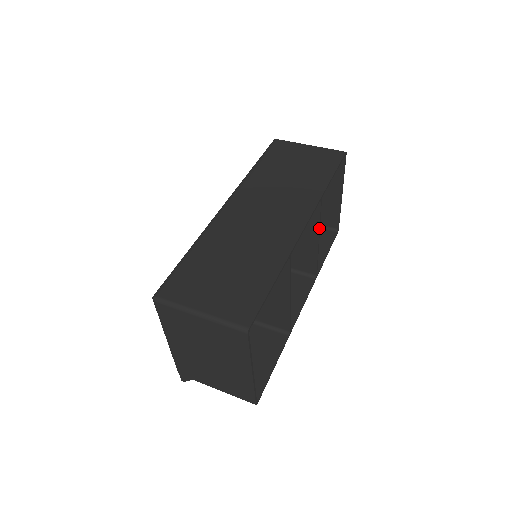
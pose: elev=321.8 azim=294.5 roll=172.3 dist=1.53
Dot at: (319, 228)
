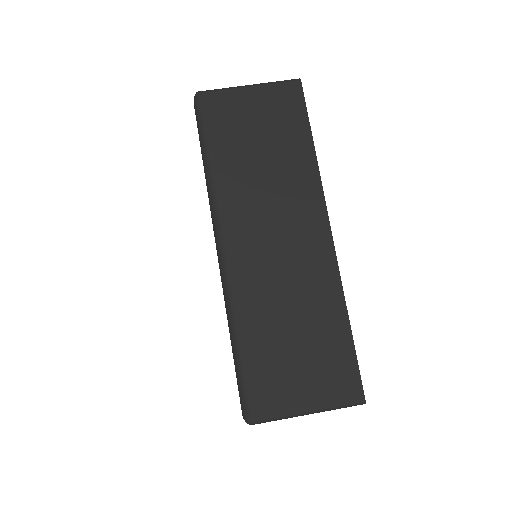
Dot at: occluded
